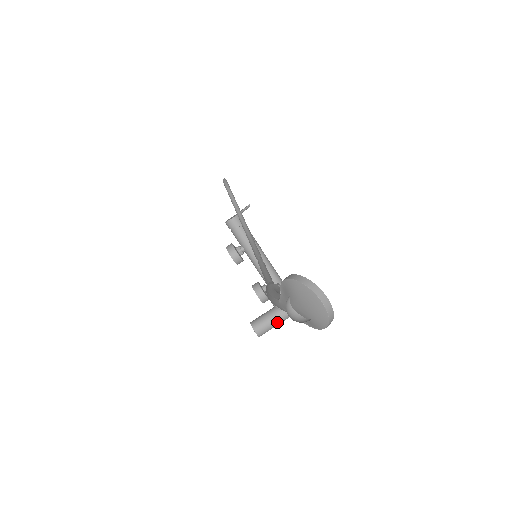
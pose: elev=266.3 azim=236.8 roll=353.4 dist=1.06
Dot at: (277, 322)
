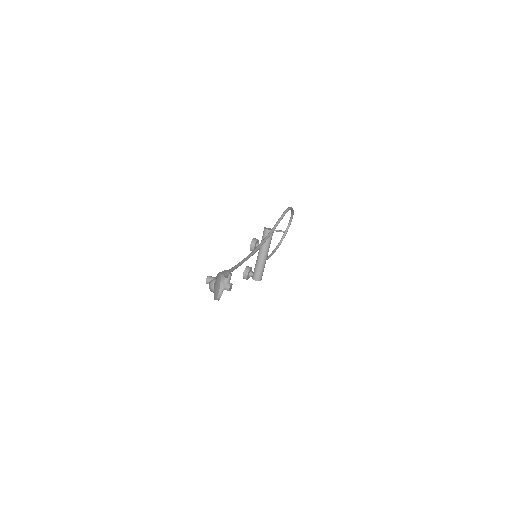
Dot at: occluded
